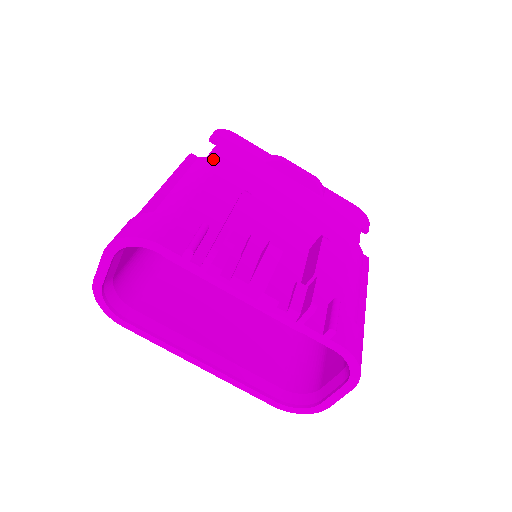
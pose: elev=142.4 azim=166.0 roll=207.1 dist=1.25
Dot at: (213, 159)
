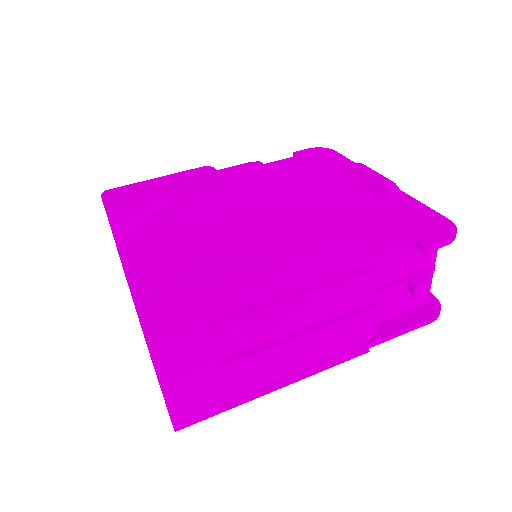
Dot at: (256, 161)
